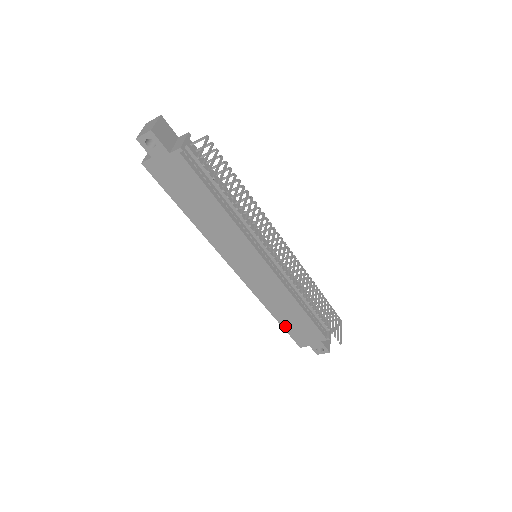
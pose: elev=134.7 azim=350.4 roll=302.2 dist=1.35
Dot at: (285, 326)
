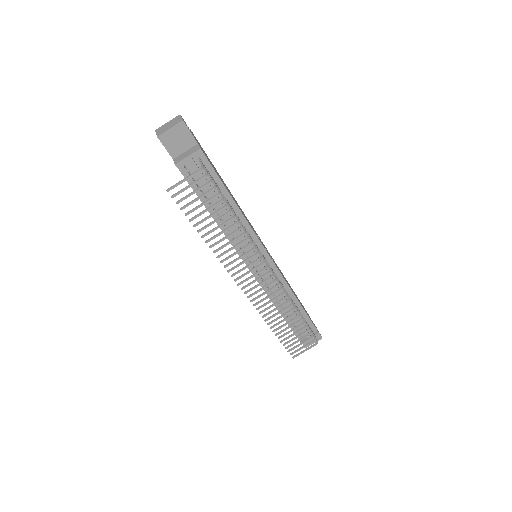
Dot at: occluded
